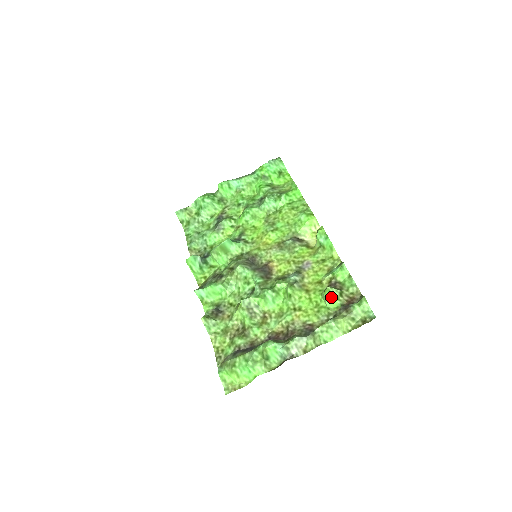
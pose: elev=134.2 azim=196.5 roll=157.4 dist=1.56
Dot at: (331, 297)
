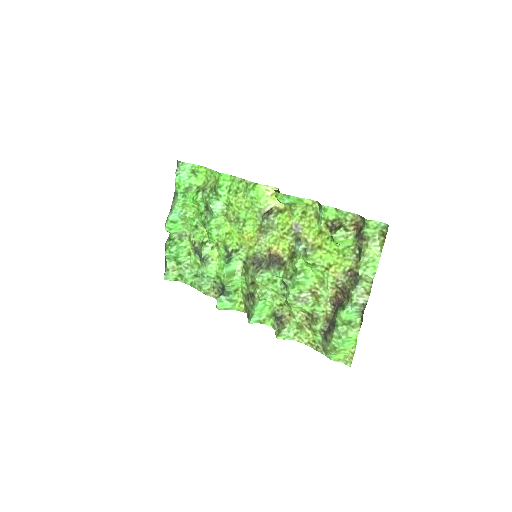
Dot at: (342, 240)
